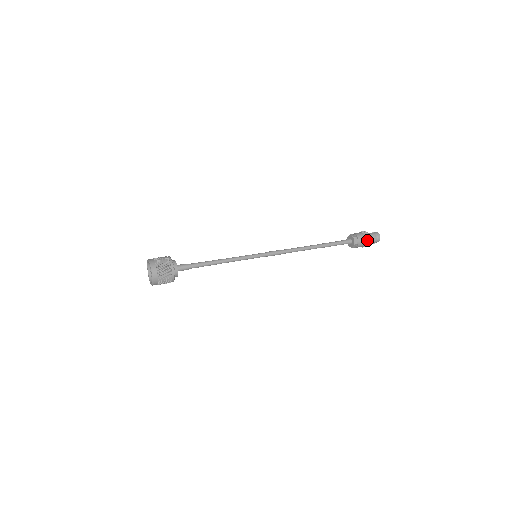
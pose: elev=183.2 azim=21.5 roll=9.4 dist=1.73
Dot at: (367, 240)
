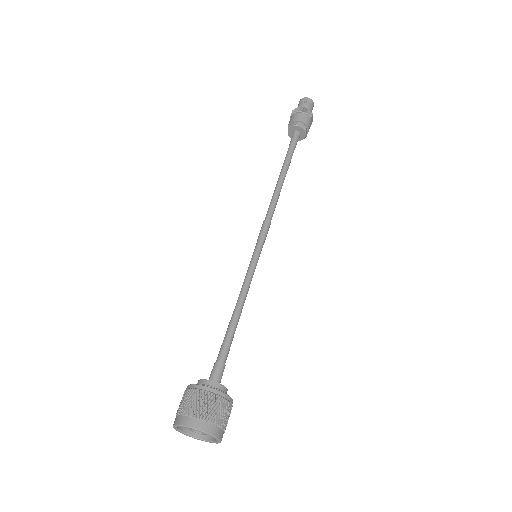
Dot at: (311, 122)
